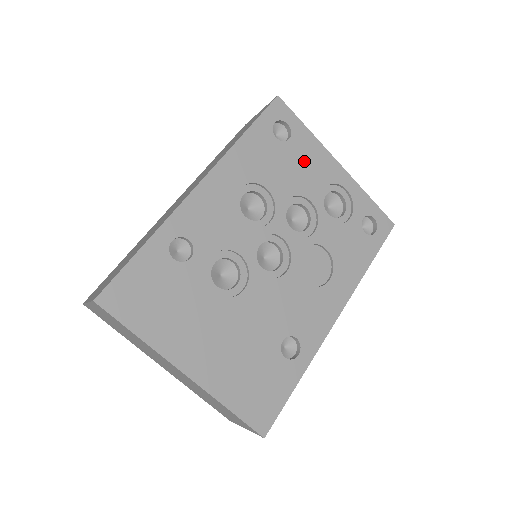
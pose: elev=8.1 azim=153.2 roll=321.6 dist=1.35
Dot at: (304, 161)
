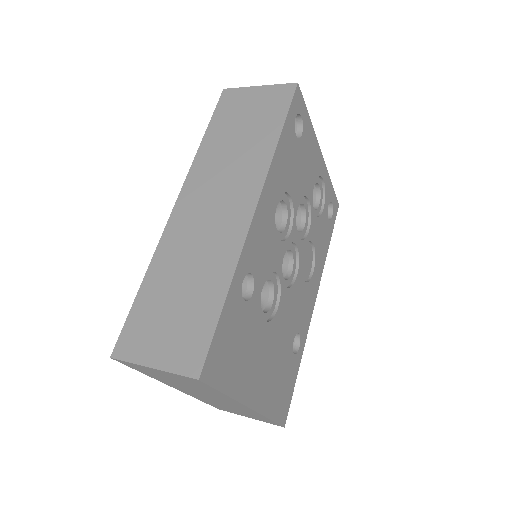
Dot at: (307, 157)
